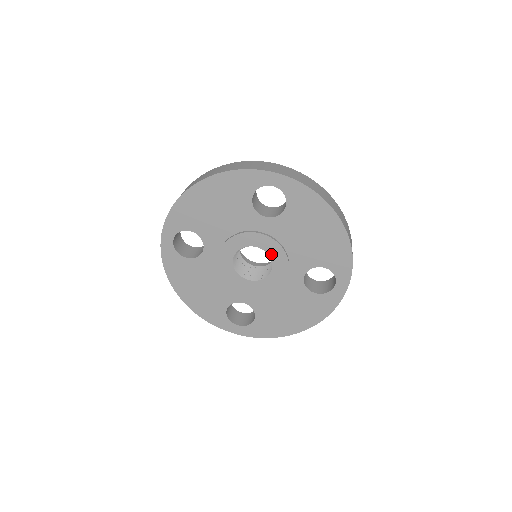
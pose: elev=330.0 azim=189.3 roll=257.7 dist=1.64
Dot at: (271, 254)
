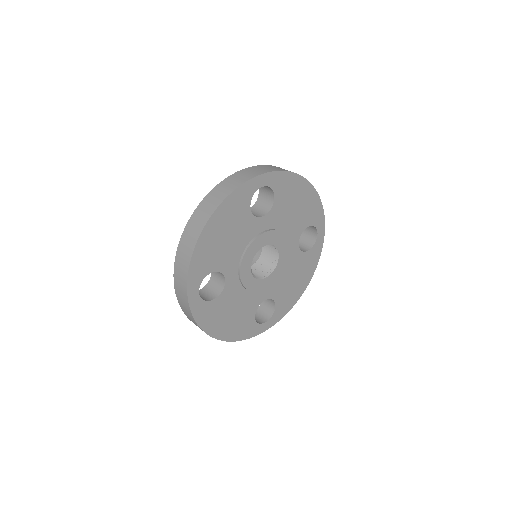
Dot at: (275, 244)
